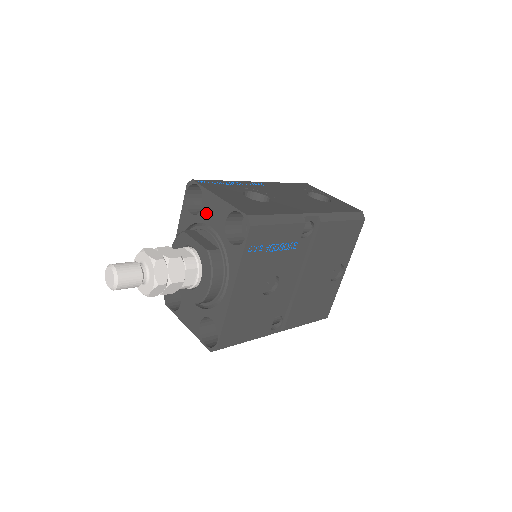
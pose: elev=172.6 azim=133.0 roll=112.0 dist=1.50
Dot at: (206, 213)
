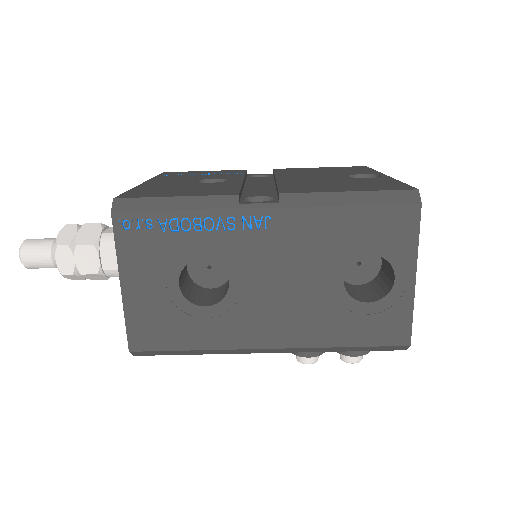
Dot at: occluded
